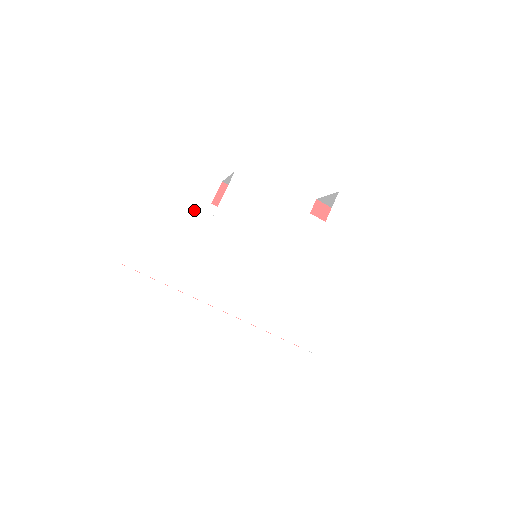
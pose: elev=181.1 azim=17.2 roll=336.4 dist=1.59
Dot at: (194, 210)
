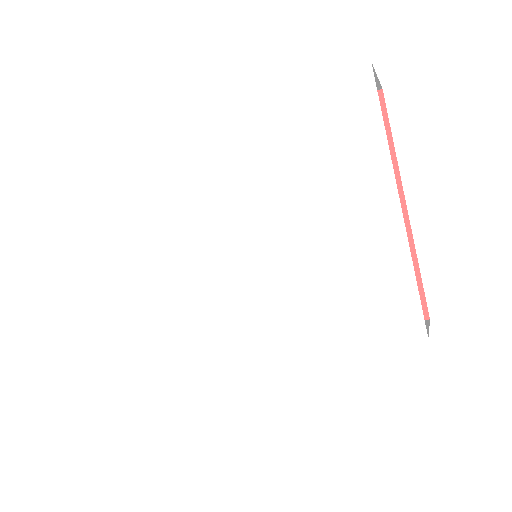
Dot at: (141, 268)
